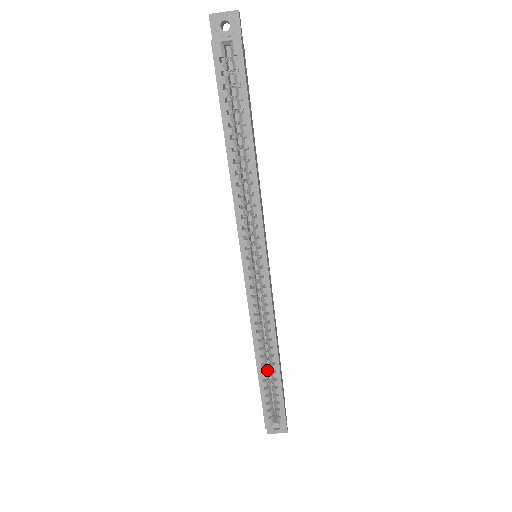
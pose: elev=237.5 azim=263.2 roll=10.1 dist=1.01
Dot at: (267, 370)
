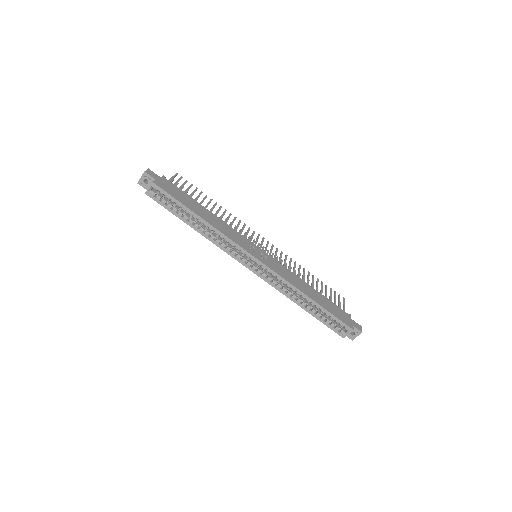
Dot at: occluded
